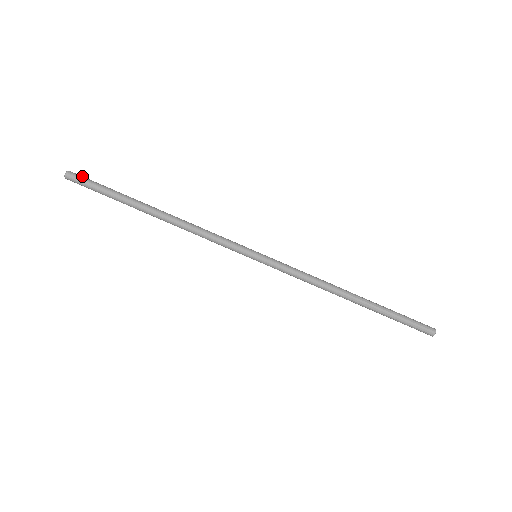
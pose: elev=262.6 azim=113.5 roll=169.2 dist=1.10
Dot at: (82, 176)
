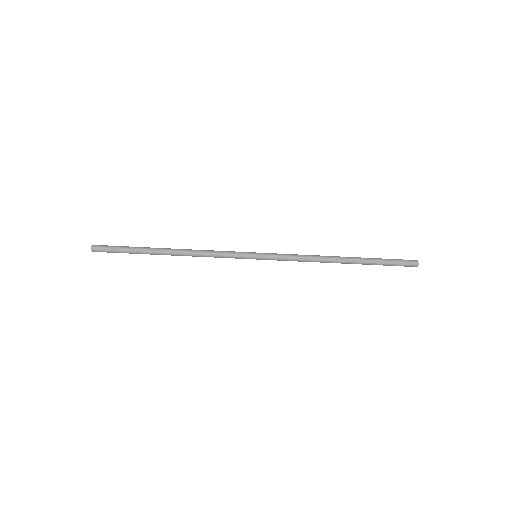
Dot at: (104, 245)
